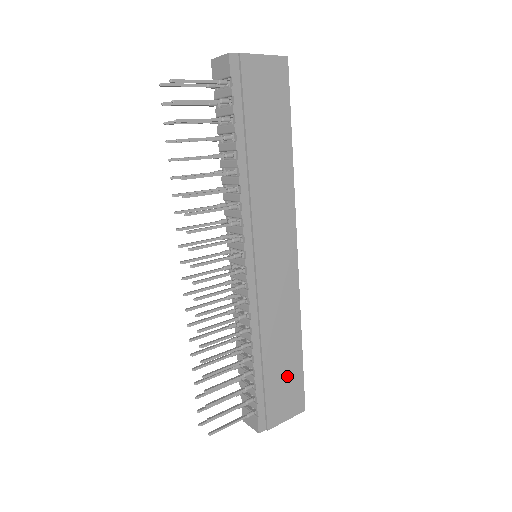
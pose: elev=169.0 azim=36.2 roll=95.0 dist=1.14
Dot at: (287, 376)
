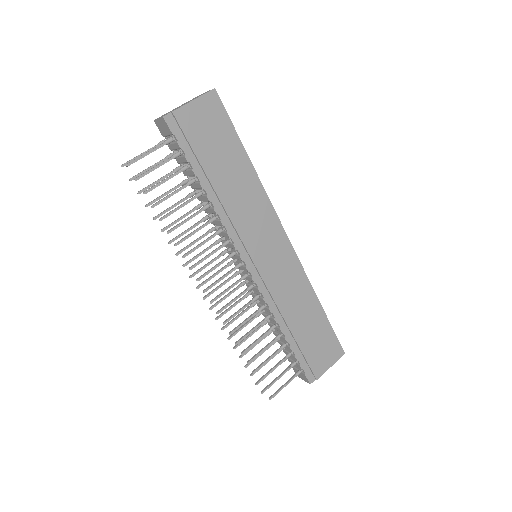
Dot at: (318, 335)
